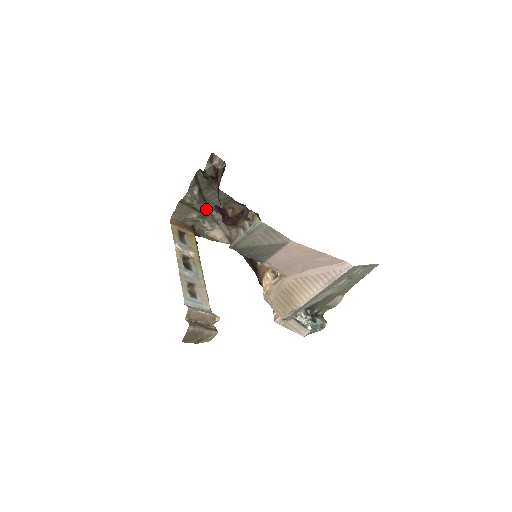
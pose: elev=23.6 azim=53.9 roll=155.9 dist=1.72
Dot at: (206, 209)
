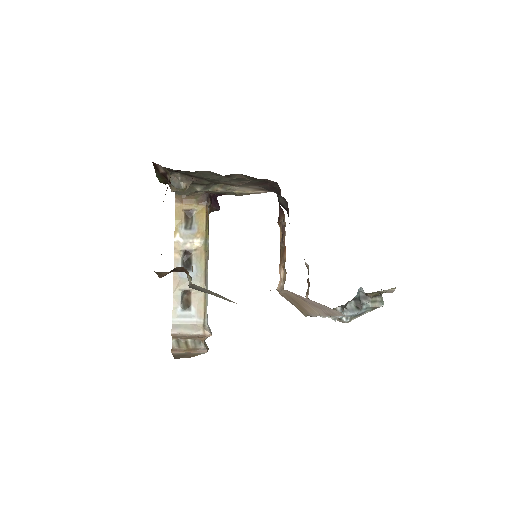
Dot at: (208, 181)
